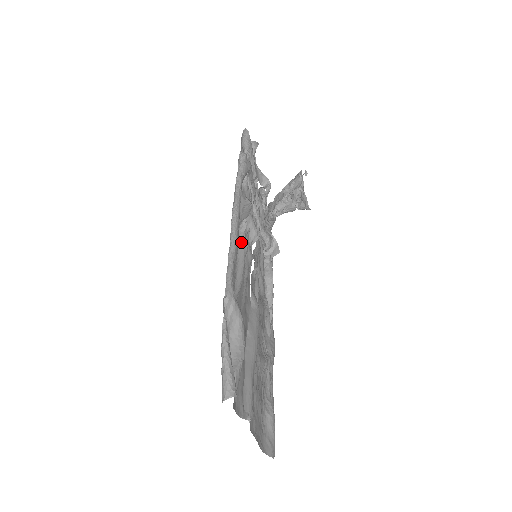
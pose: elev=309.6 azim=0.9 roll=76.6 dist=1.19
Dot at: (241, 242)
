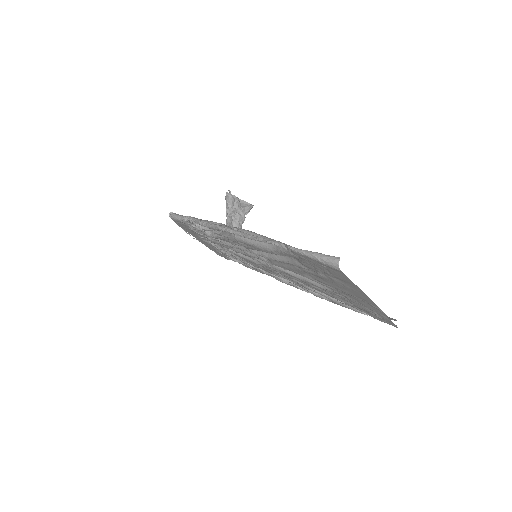
Dot at: occluded
